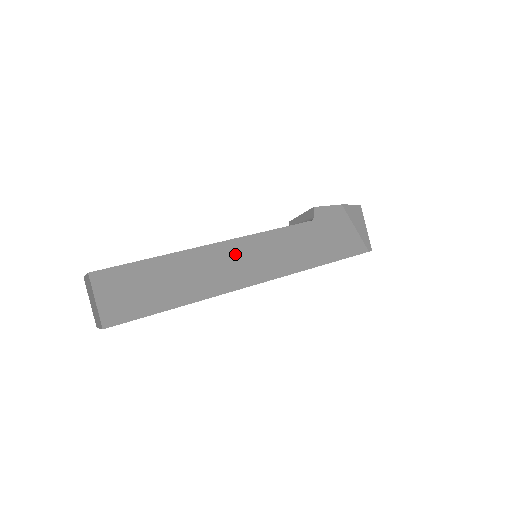
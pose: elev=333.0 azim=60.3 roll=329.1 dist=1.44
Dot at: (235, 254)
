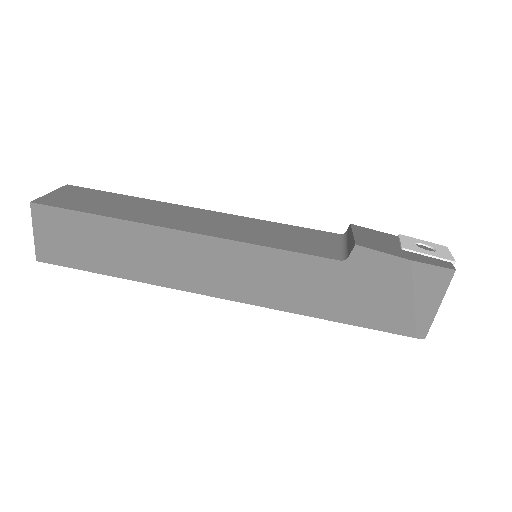
Dot at: (204, 254)
